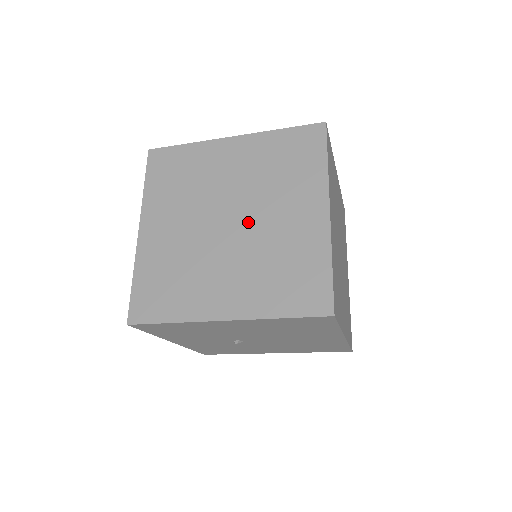
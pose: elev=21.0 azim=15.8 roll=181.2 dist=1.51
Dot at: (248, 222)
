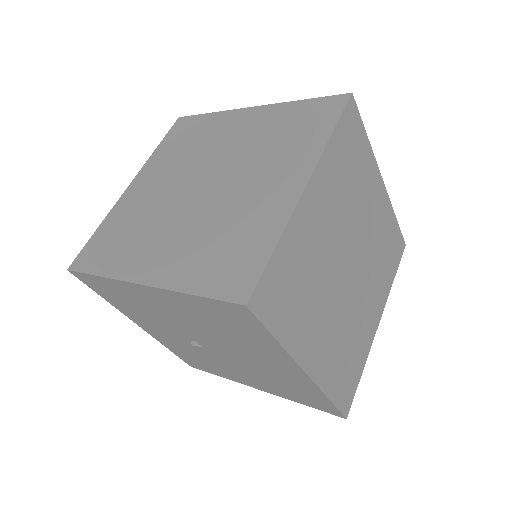
Dot at: (219, 188)
